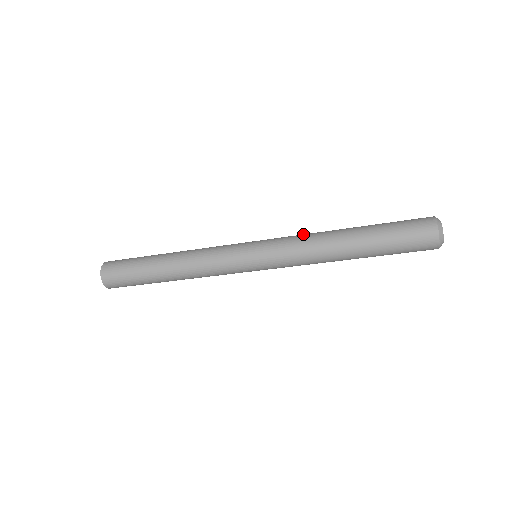
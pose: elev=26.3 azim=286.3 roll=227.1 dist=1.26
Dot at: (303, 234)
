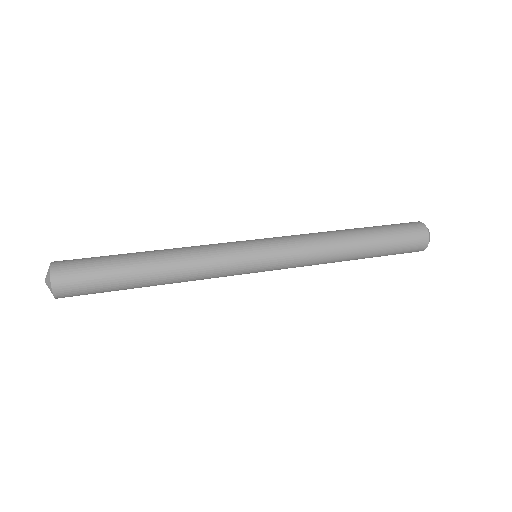
Dot at: (314, 257)
